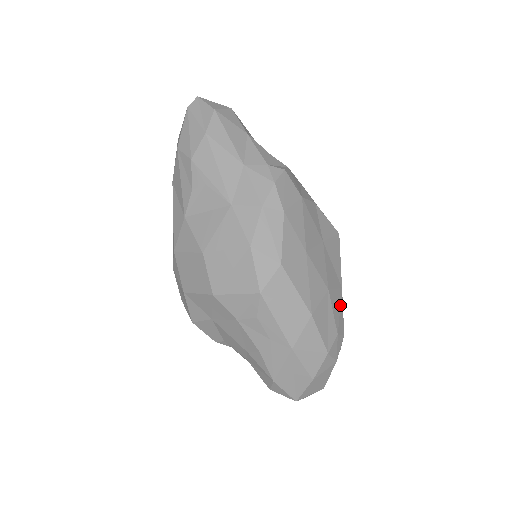
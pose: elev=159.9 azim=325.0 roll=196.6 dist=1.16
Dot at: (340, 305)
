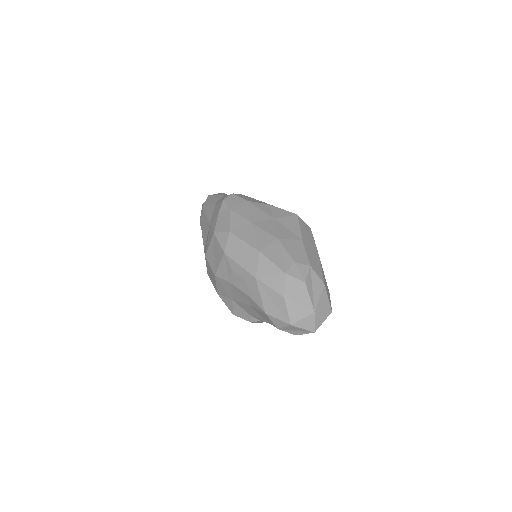
Dot at: (299, 248)
